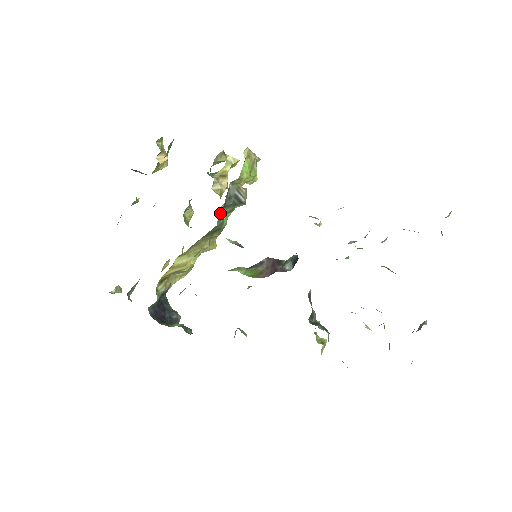
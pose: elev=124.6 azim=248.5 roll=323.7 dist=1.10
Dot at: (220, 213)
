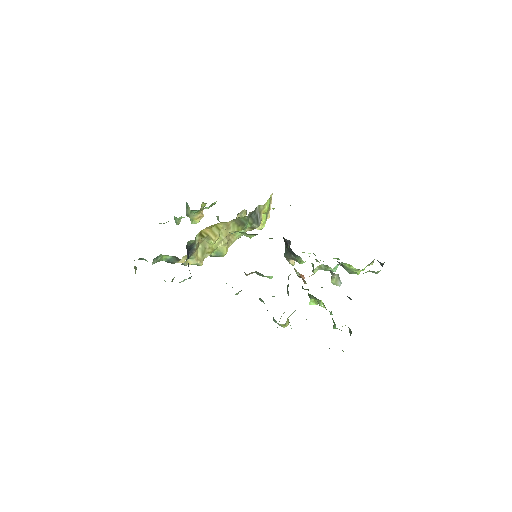
Dot at: (249, 215)
